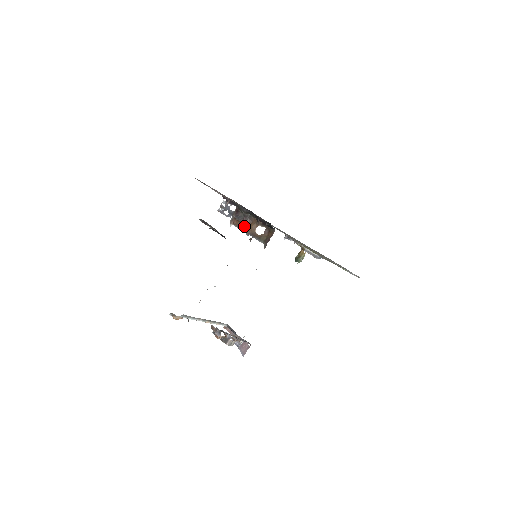
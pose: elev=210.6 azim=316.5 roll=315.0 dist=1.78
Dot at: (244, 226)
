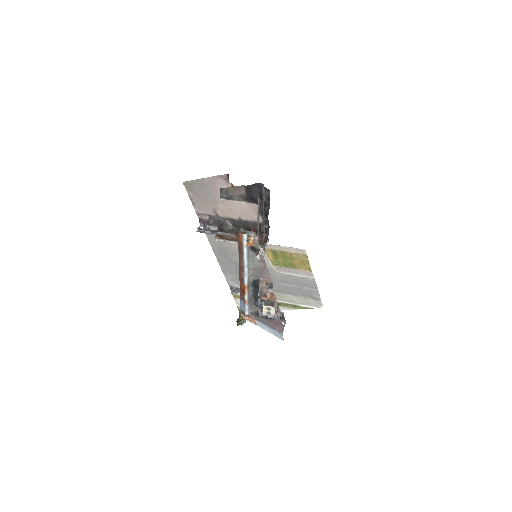
Dot at: (232, 238)
